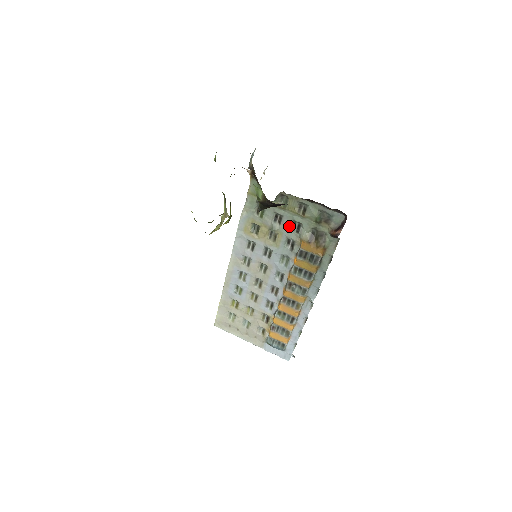
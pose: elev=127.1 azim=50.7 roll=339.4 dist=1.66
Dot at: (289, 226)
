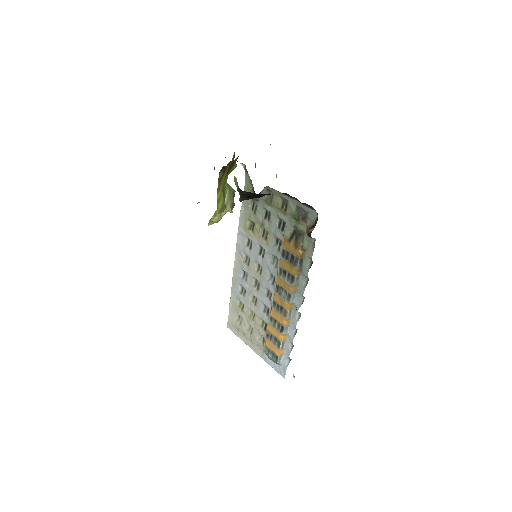
Dot at: (276, 223)
